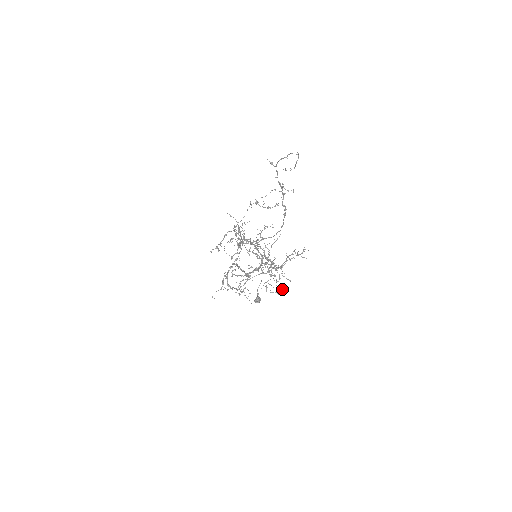
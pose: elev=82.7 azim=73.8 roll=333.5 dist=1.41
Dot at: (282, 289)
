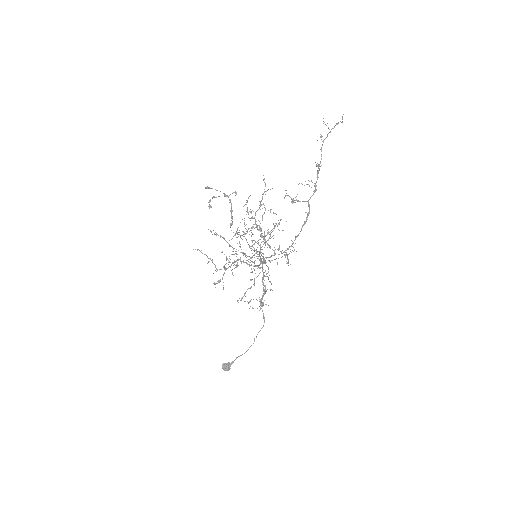
Dot at: occluded
